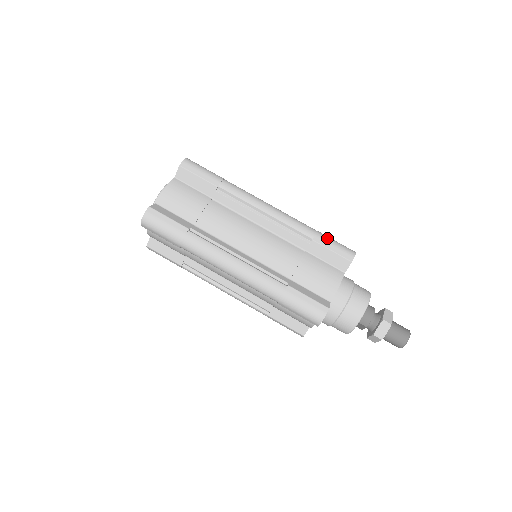
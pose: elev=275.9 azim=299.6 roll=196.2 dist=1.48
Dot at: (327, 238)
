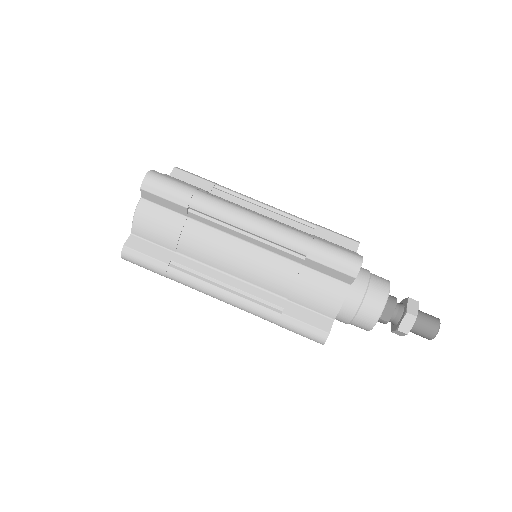
Dot at: occluded
